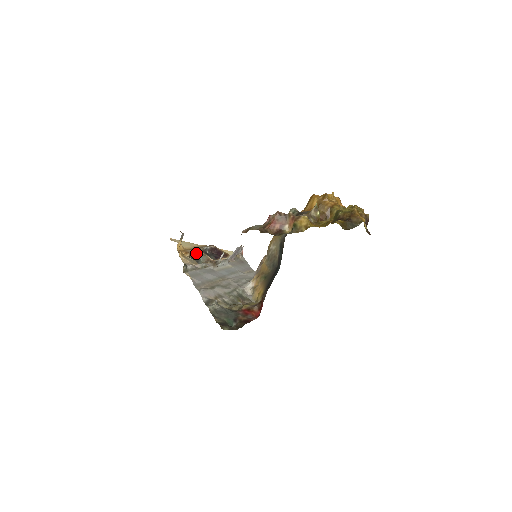
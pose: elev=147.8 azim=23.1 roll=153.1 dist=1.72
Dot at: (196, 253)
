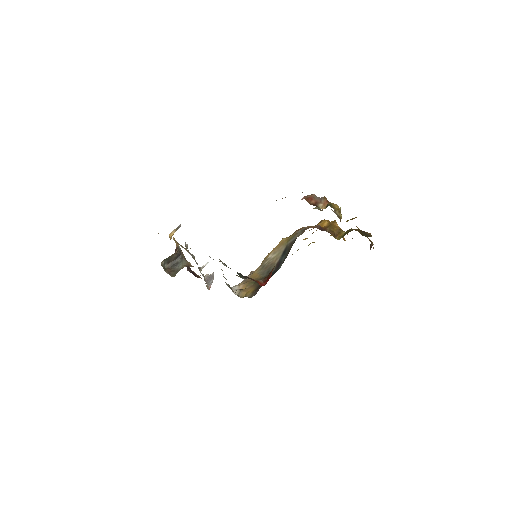
Dot at: (180, 254)
